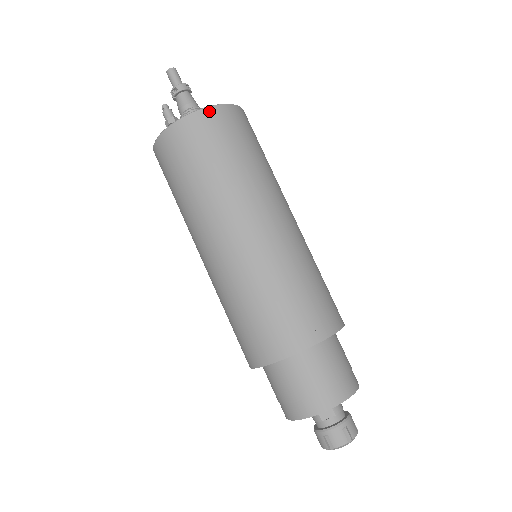
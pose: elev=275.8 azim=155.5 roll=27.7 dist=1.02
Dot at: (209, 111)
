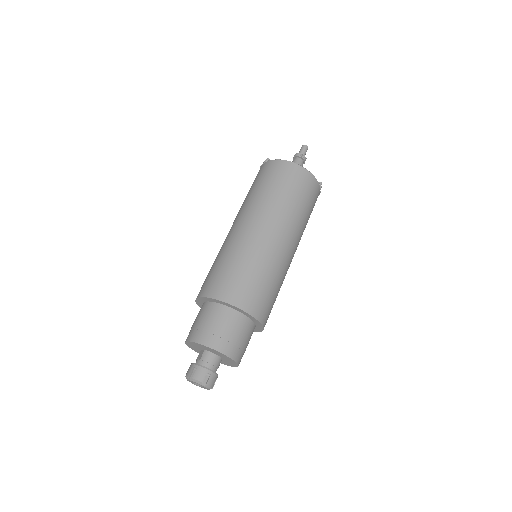
Dot at: (272, 162)
